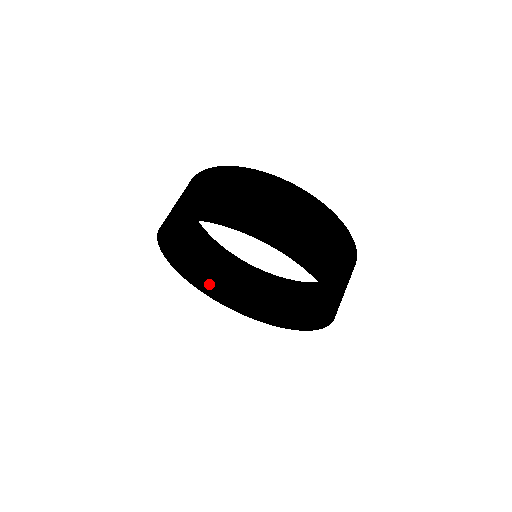
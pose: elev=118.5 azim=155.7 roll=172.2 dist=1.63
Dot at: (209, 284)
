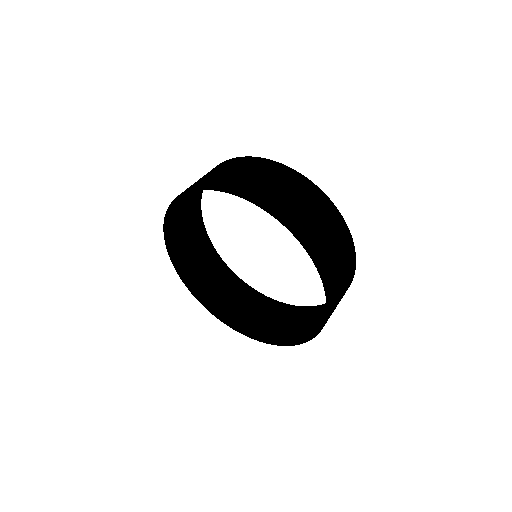
Dot at: (242, 323)
